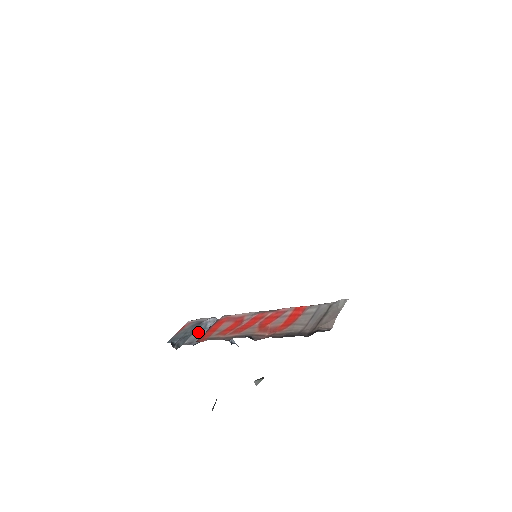
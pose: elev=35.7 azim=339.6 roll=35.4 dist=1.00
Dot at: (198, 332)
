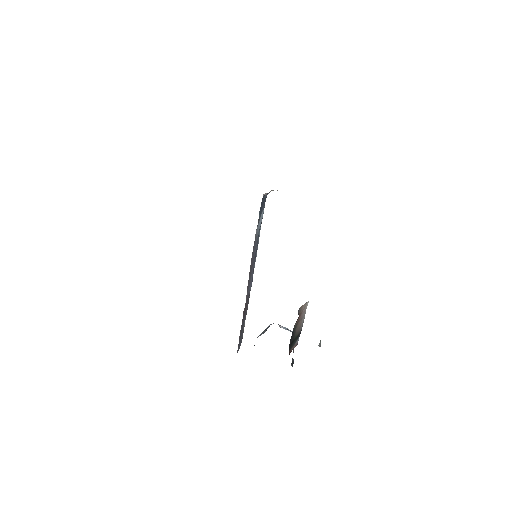
Dot at: (263, 331)
